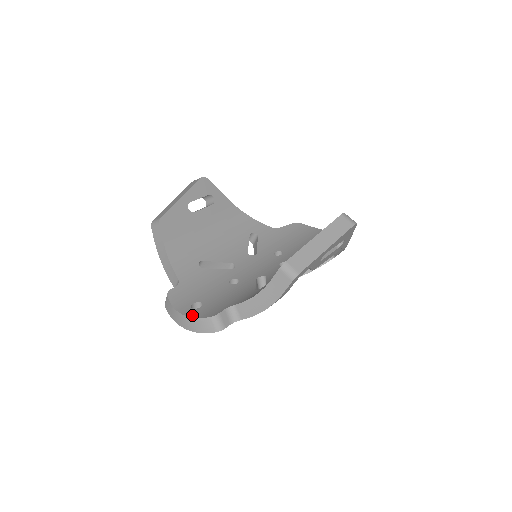
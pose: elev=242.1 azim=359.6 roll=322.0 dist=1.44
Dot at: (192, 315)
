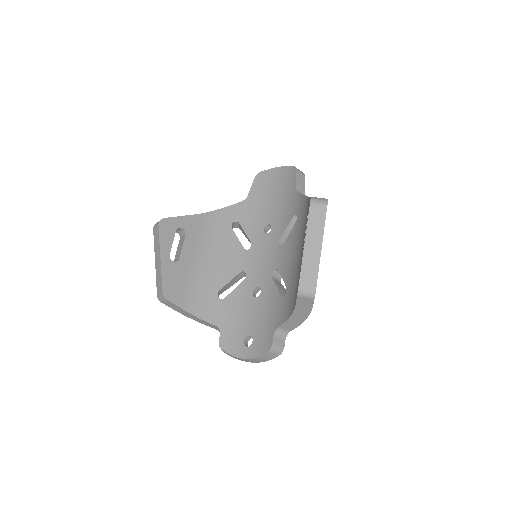
Dot at: (253, 355)
